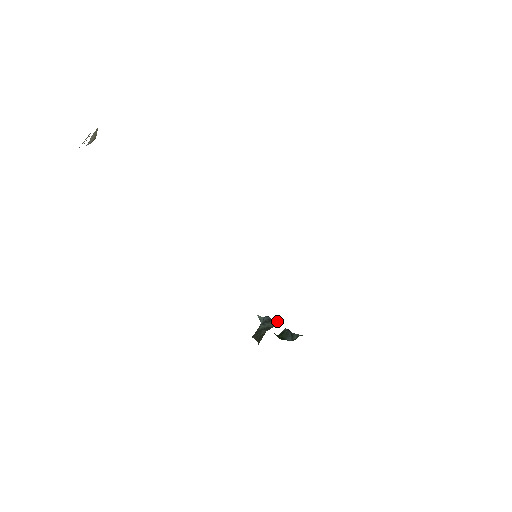
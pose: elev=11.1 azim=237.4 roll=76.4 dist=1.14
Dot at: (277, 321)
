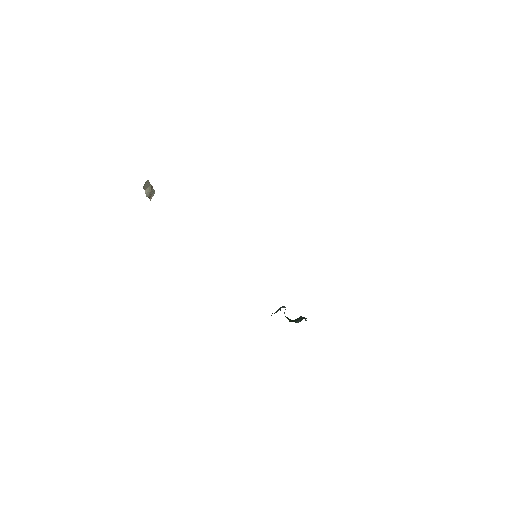
Dot at: occluded
